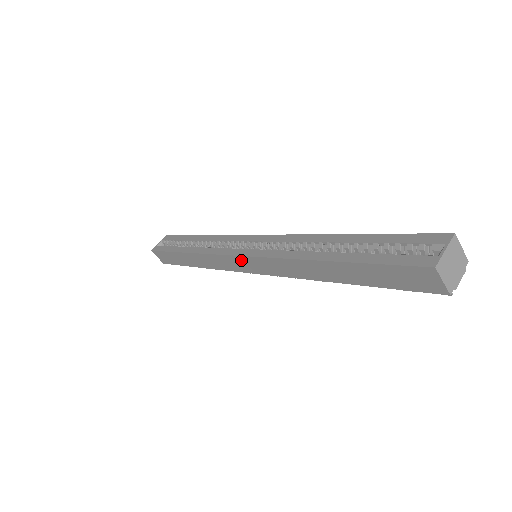
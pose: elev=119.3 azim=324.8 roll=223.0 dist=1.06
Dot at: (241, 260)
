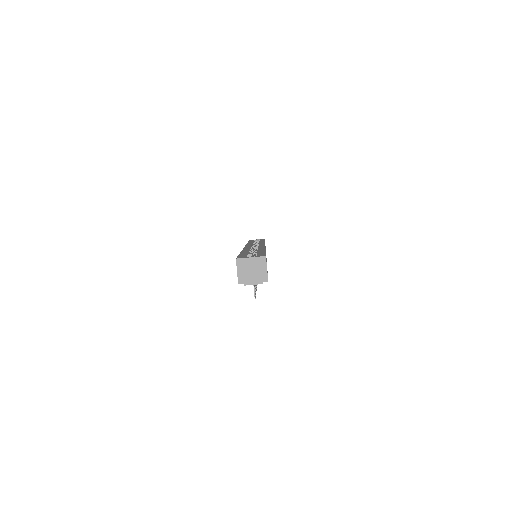
Dot at: occluded
